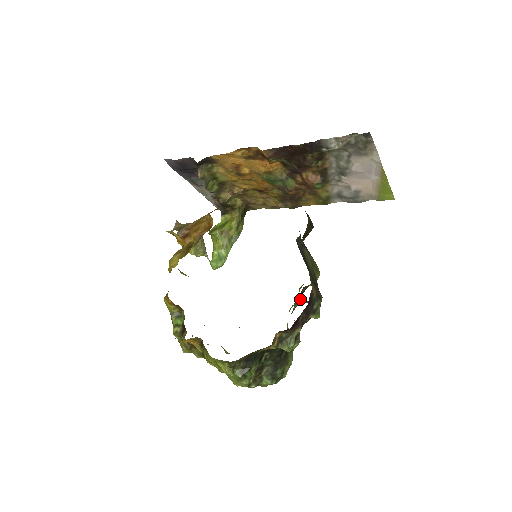
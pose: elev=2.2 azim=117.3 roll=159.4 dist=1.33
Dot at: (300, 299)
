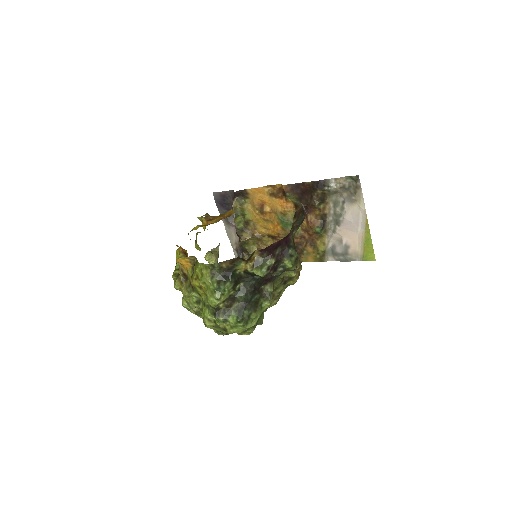
Dot at: (281, 290)
